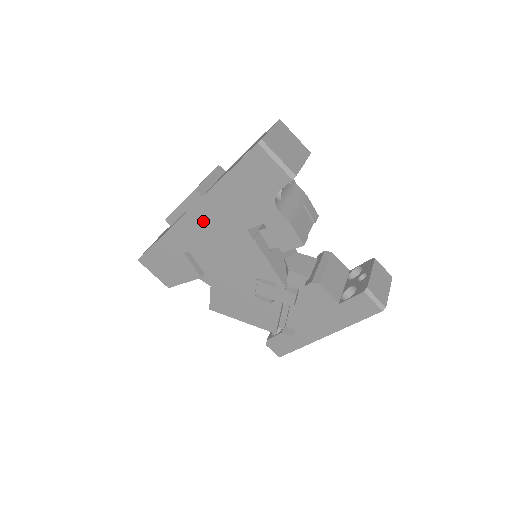
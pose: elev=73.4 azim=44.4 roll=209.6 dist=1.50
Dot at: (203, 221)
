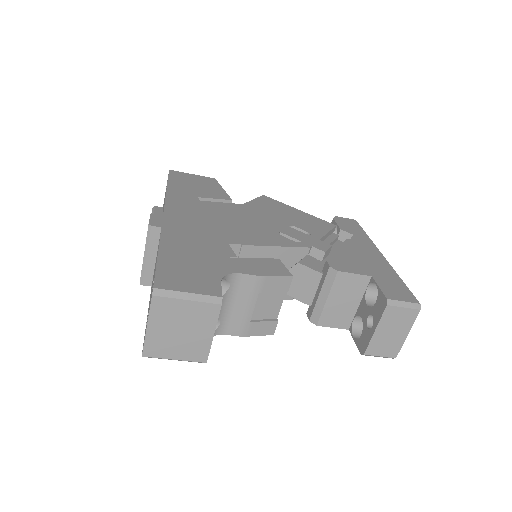
Dot at: occluded
